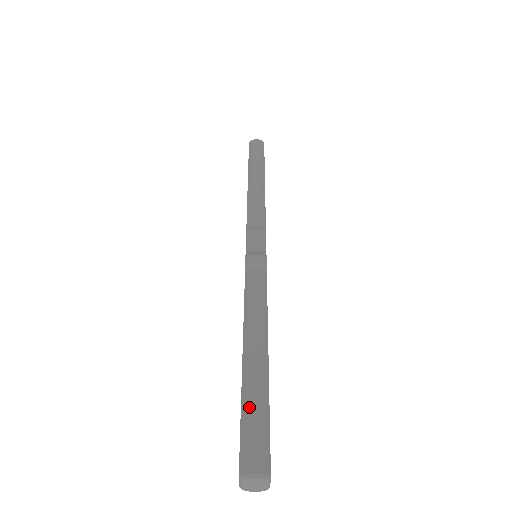
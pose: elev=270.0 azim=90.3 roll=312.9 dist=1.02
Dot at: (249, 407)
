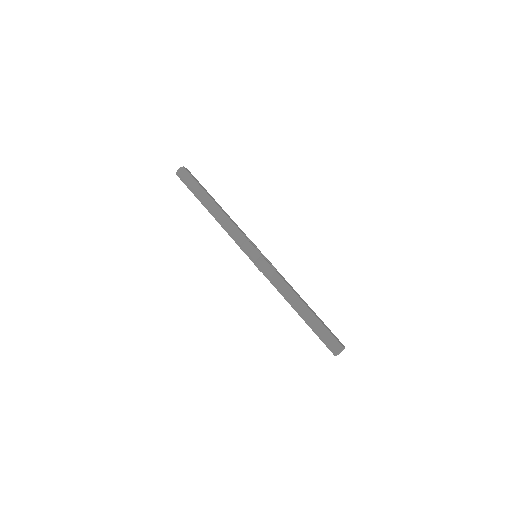
Dot at: (319, 333)
